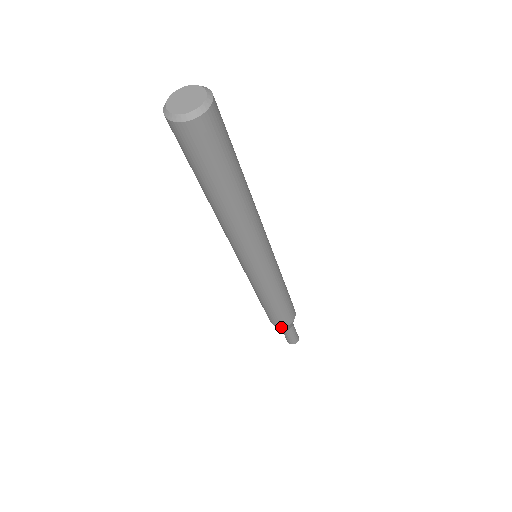
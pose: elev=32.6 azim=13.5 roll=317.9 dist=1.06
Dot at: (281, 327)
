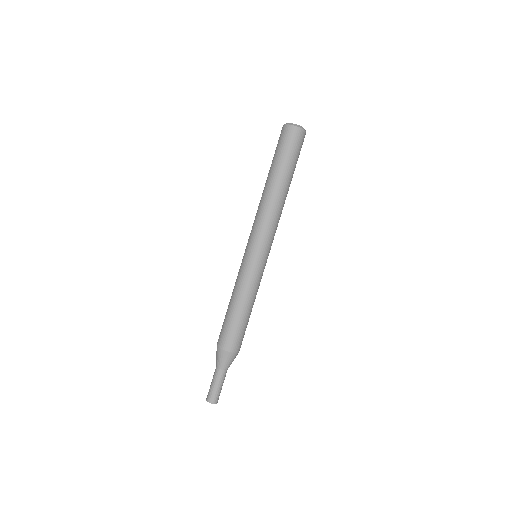
Dot at: (227, 352)
